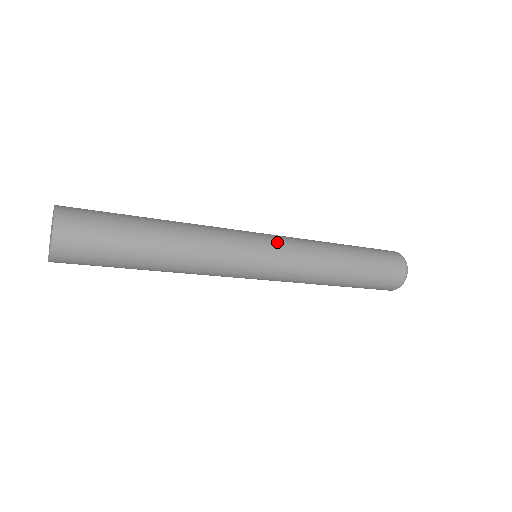
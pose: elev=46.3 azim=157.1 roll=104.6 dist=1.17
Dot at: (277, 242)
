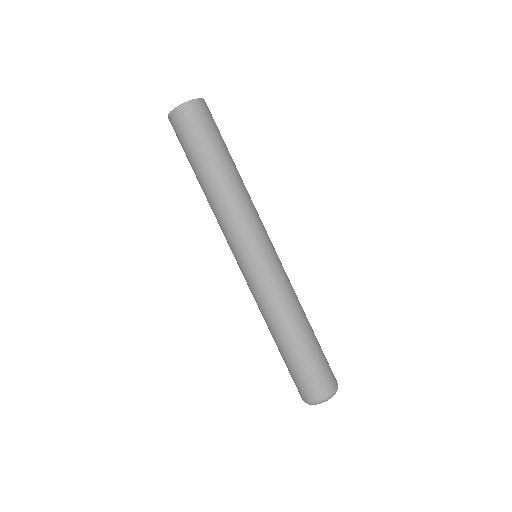
Dot at: (278, 258)
